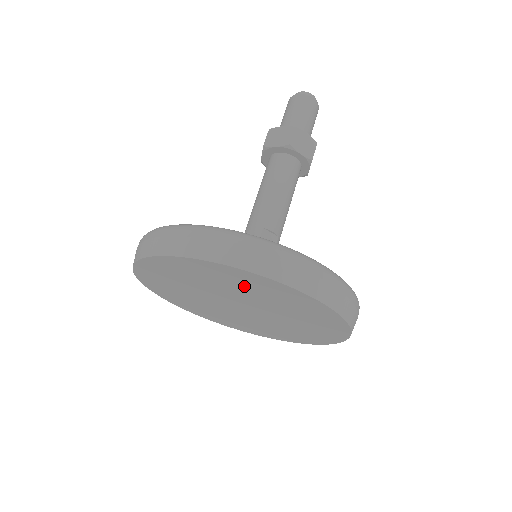
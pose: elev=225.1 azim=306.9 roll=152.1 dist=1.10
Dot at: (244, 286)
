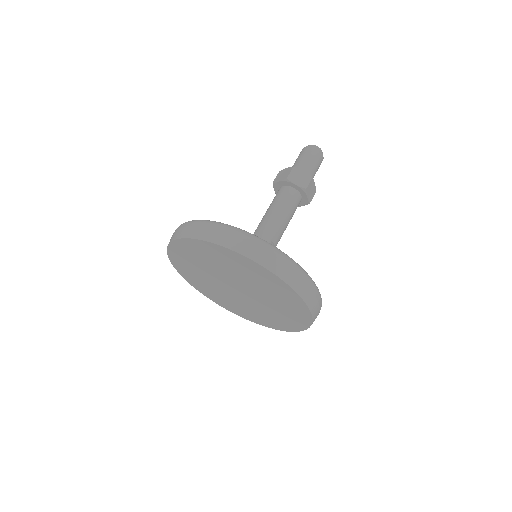
Dot at: (271, 289)
